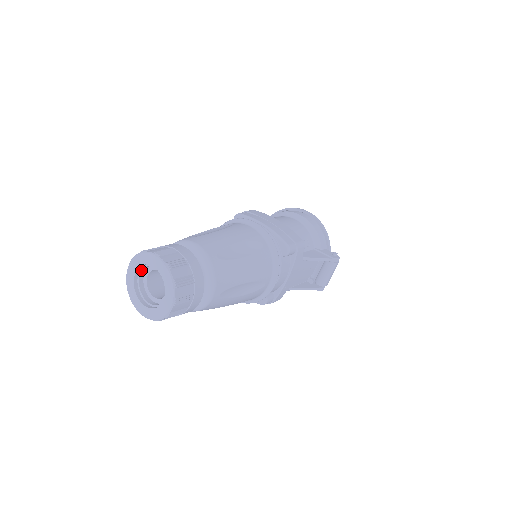
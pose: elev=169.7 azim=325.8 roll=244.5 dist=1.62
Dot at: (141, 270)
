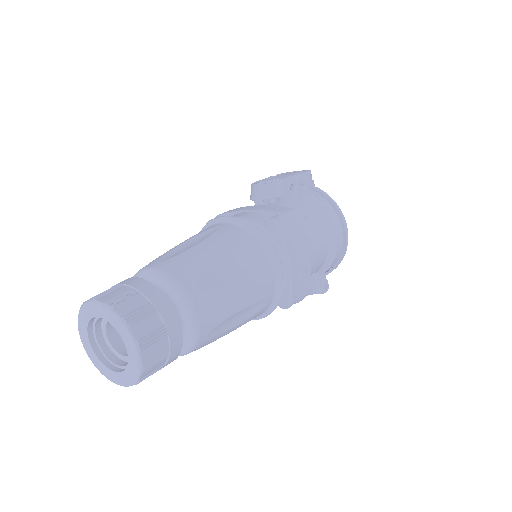
Dot at: occluded
